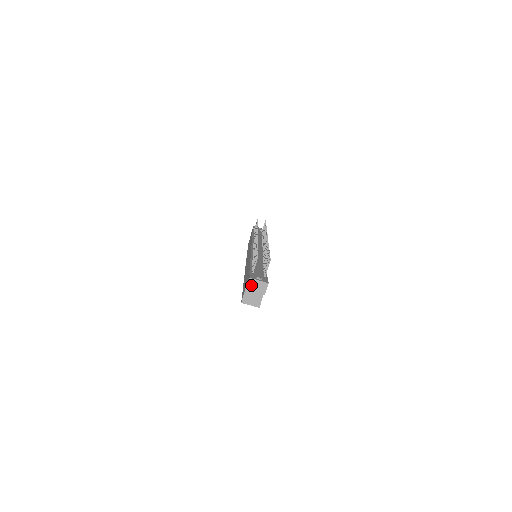
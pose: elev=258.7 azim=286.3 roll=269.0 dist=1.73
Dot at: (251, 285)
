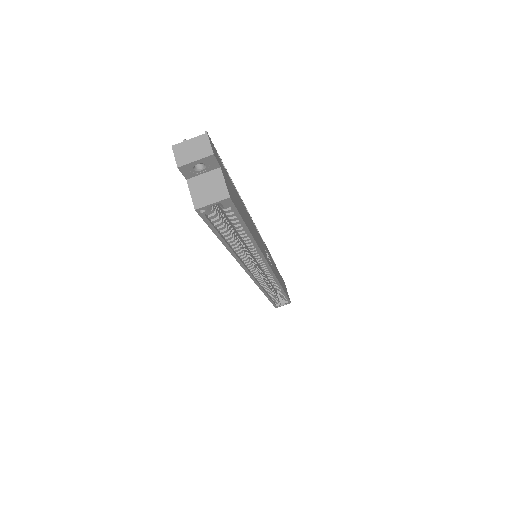
Dot at: (181, 155)
